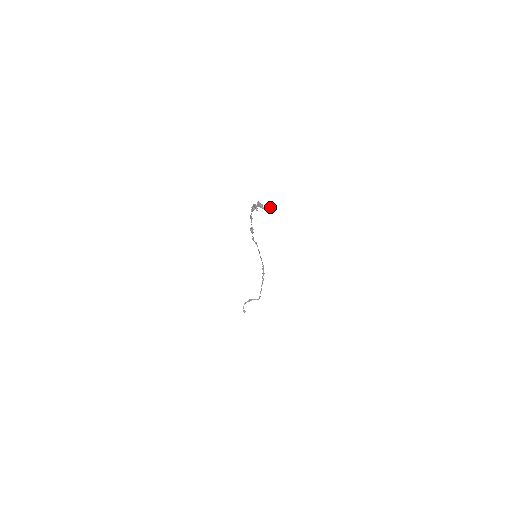
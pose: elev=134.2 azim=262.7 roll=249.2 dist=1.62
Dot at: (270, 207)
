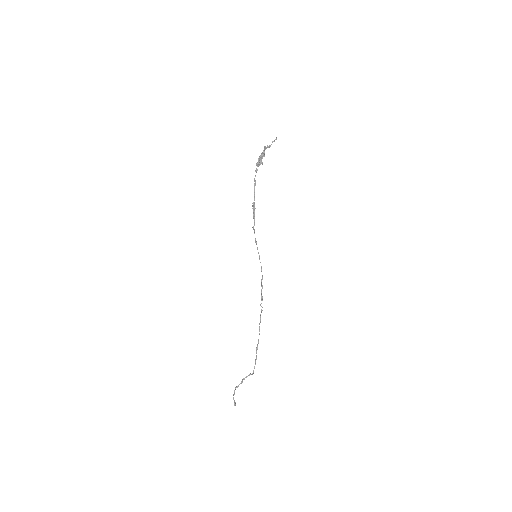
Dot at: (275, 139)
